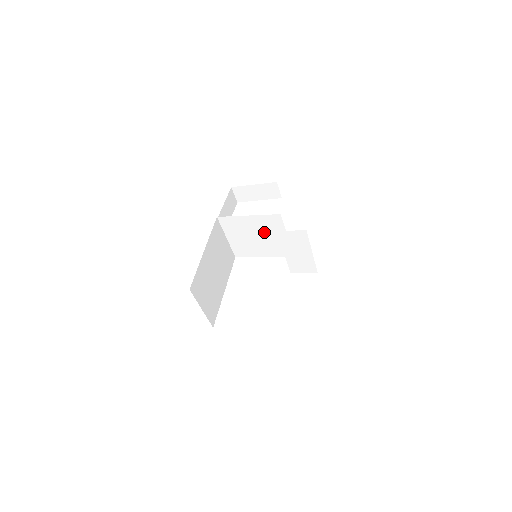
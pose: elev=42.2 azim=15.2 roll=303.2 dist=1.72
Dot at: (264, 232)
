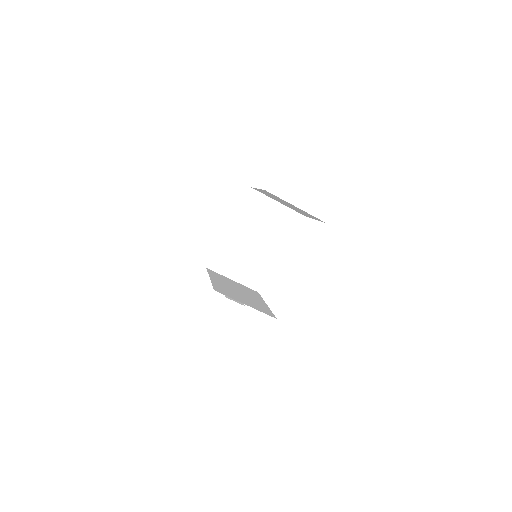
Dot at: (245, 241)
